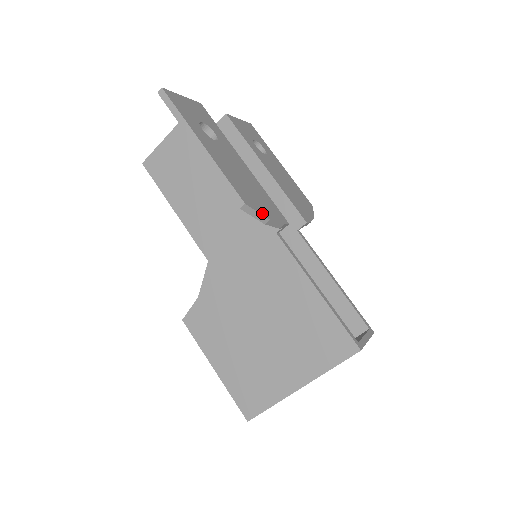
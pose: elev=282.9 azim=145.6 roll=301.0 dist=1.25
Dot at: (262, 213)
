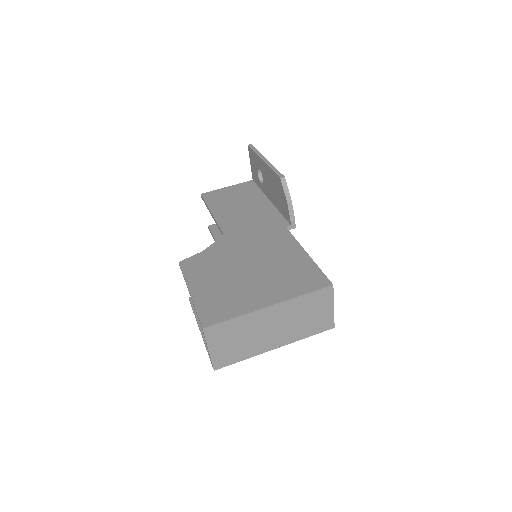
Dot at: (289, 194)
